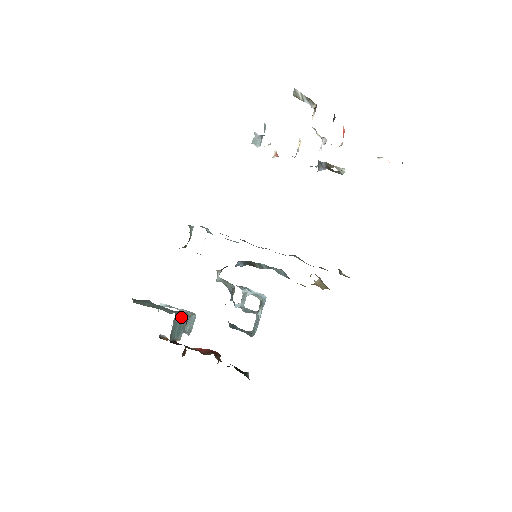
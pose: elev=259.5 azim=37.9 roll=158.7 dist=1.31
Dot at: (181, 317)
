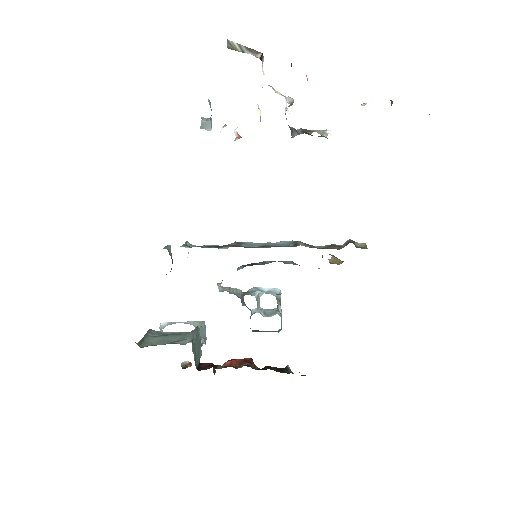
Dot at: (195, 338)
